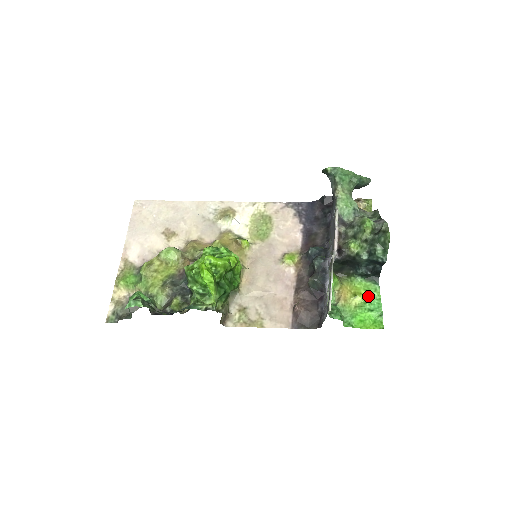
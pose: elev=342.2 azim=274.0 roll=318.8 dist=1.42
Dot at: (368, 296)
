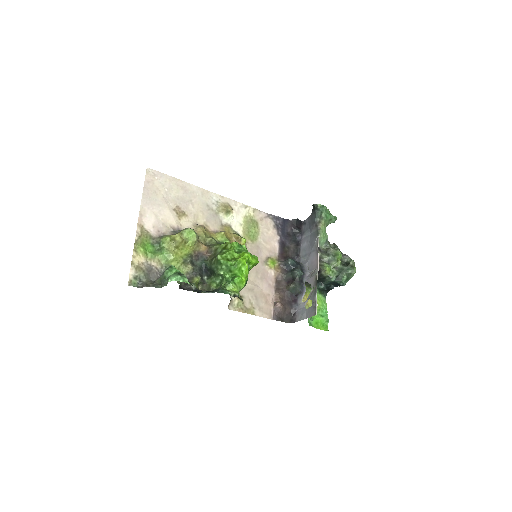
Dot at: (321, 305)
